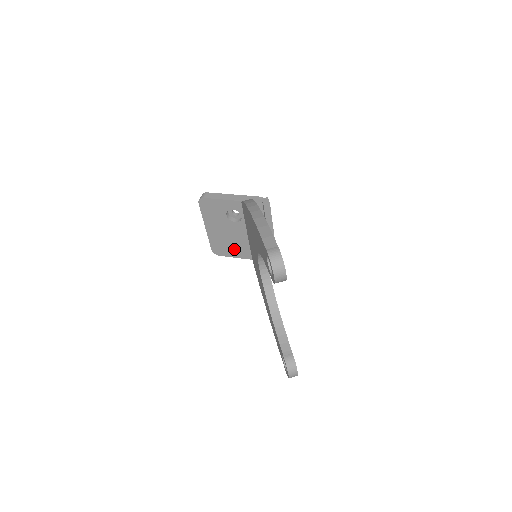
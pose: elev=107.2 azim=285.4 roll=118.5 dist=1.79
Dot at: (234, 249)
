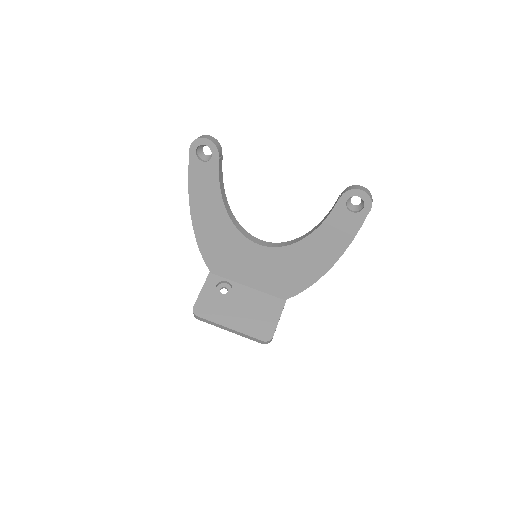
Dot at: (267, 313)
